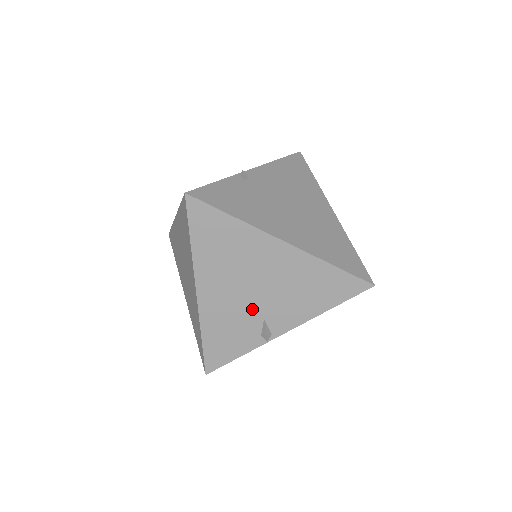
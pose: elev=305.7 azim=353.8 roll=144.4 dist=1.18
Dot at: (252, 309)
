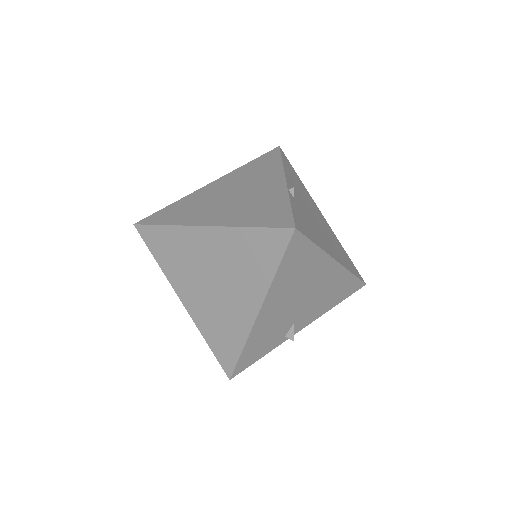
Dot at: (290, 317)
